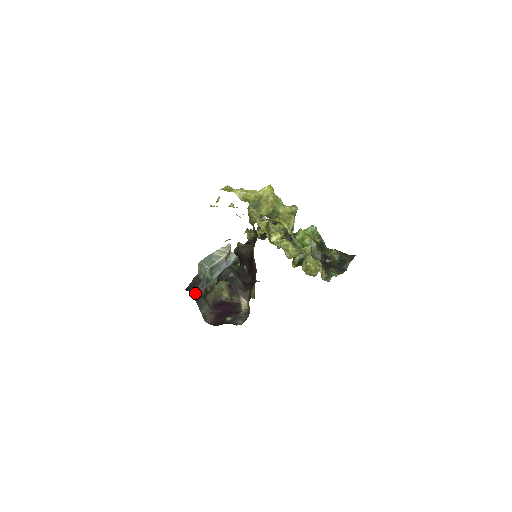
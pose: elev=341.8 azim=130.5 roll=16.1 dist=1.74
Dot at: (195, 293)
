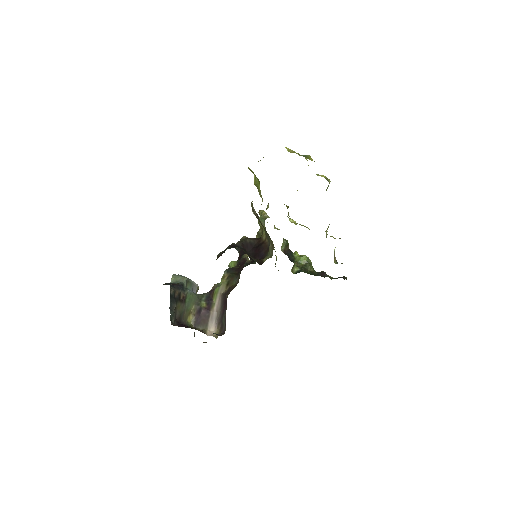
Dot at: (171, 287)
